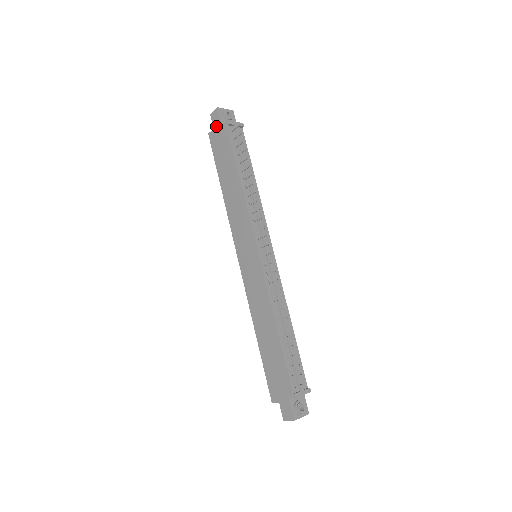
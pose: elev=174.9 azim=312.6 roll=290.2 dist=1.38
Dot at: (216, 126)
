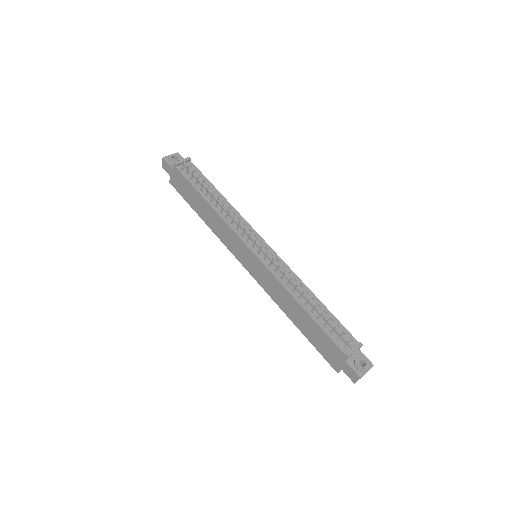
Dot at: (170, 173)
